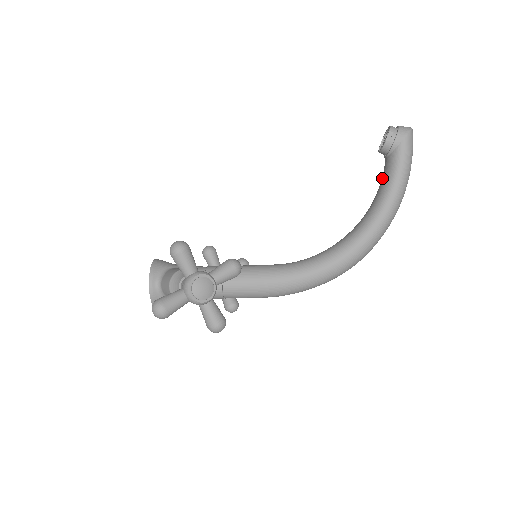
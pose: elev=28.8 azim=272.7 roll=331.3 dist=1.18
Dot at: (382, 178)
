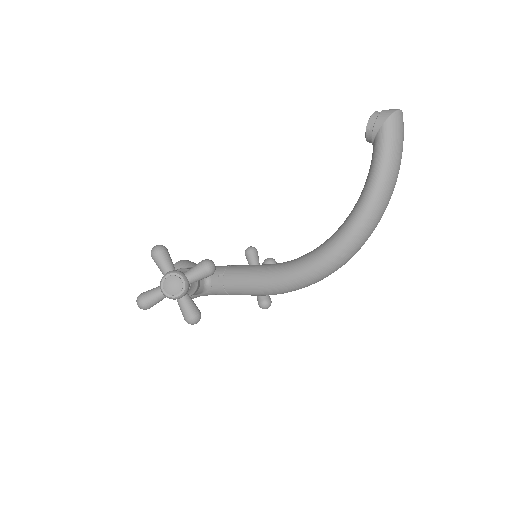
Dot at: occluded
